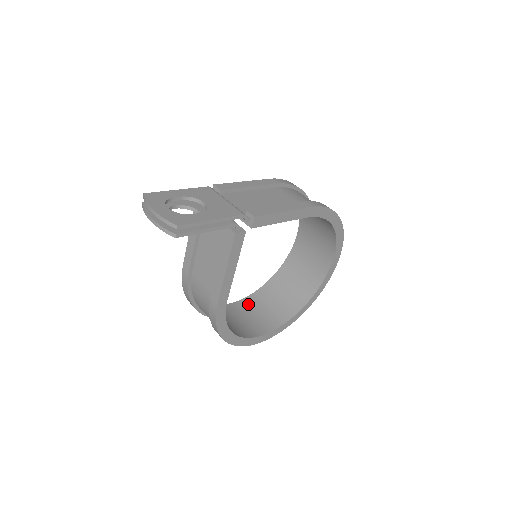
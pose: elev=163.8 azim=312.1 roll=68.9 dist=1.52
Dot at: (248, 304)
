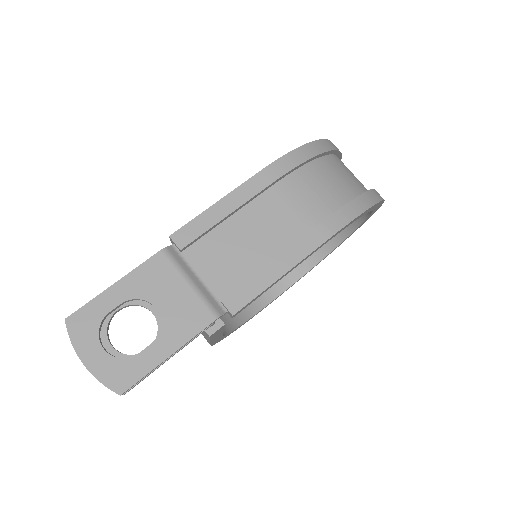
Dot at: occluded
